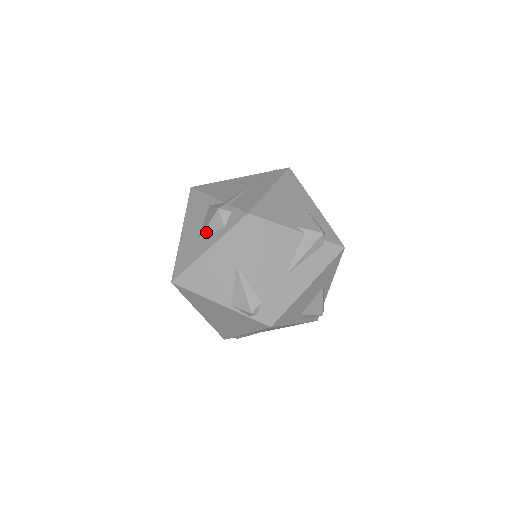
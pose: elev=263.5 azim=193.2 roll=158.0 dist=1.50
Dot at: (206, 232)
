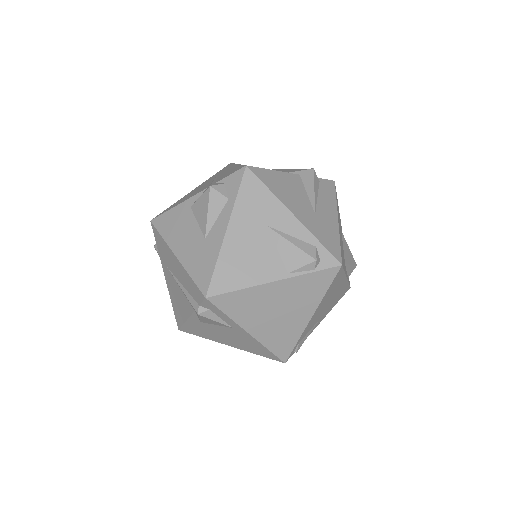
Dot at: (210, 221)
